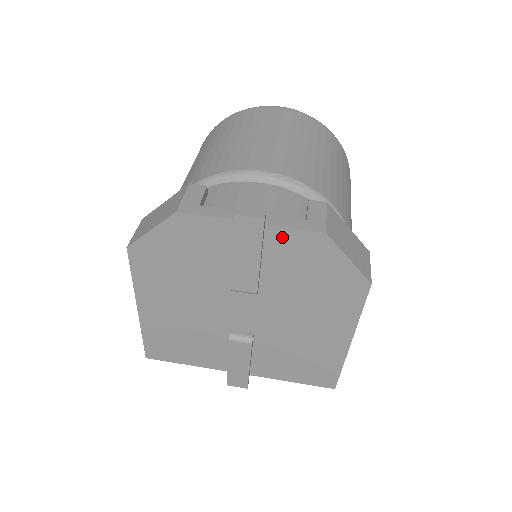
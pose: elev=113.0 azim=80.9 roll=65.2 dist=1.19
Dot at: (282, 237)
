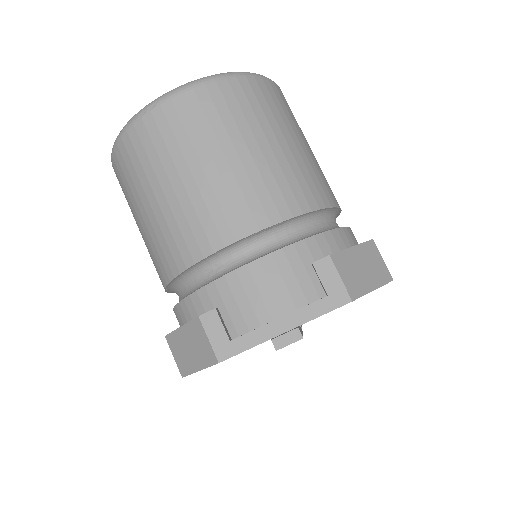
Dot at: occluded
